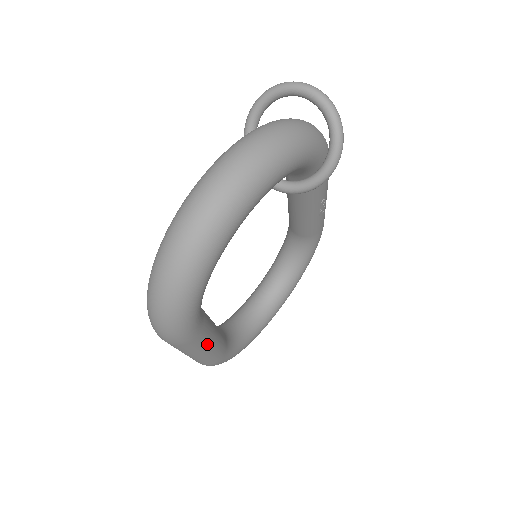
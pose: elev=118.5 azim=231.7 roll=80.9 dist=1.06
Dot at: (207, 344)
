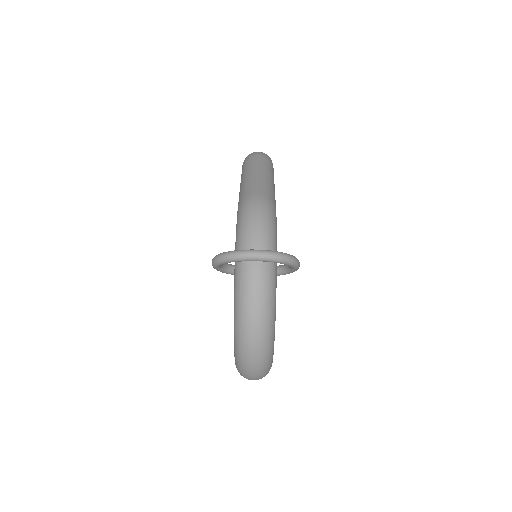
Dot at: occluded
